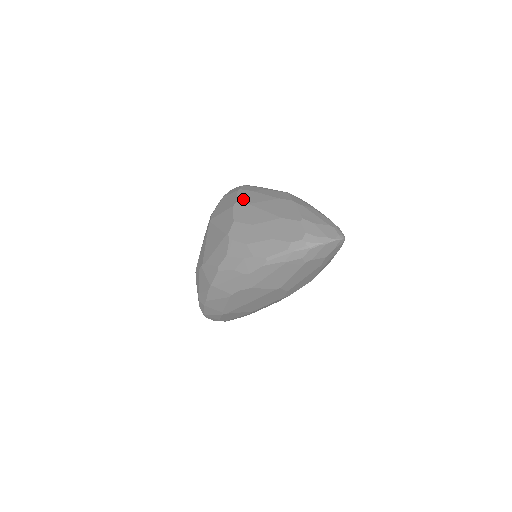
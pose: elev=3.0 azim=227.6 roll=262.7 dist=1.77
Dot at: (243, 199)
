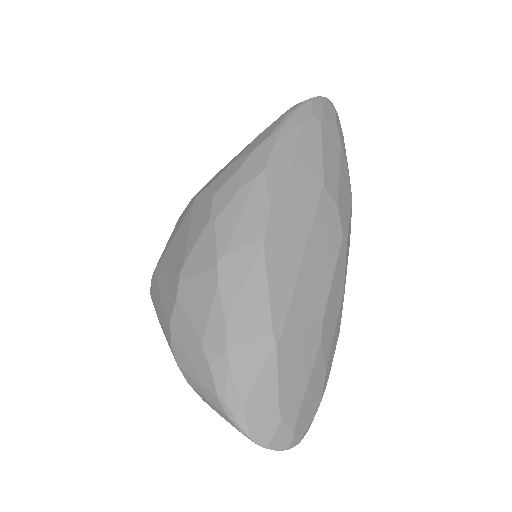
Dot at: occluded
